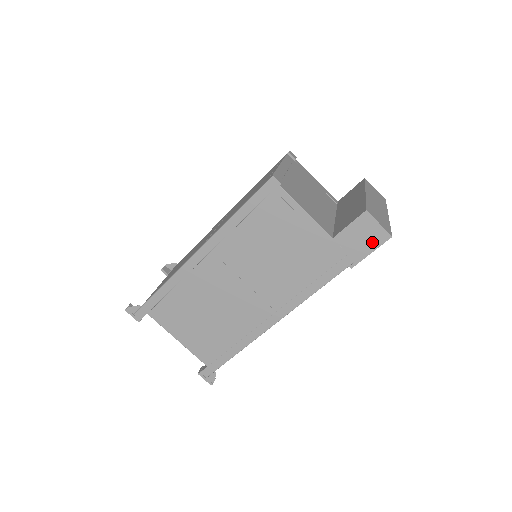
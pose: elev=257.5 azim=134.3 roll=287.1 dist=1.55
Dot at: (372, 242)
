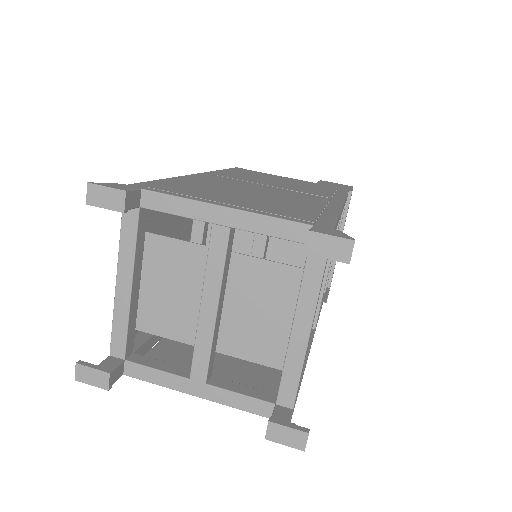
Dot at: occluded
